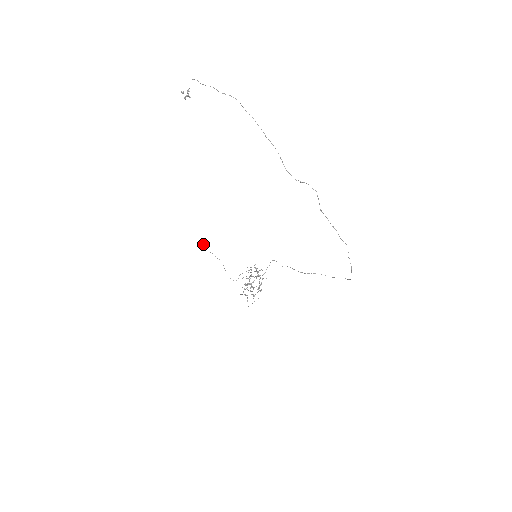
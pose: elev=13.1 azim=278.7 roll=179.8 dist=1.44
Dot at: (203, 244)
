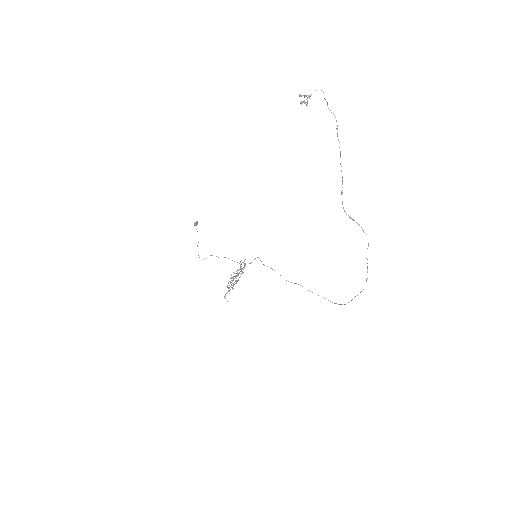
Dot at: (197, 222)
